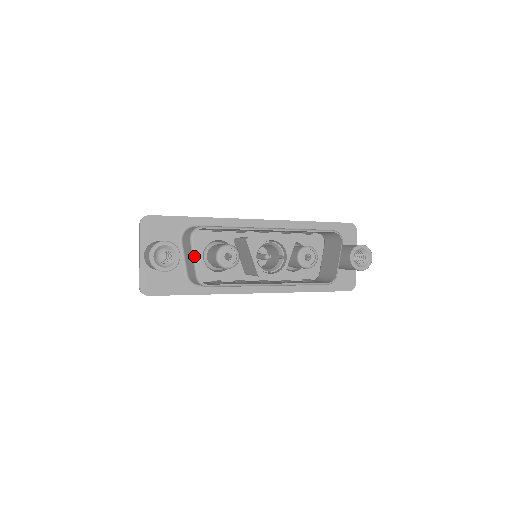
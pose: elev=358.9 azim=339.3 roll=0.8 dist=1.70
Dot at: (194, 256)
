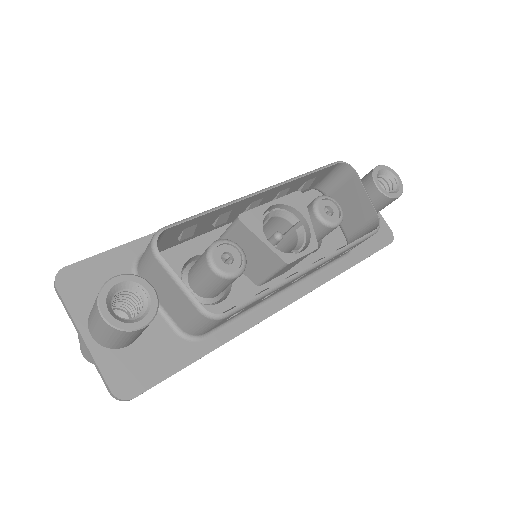
Dot at: (177, 278)
